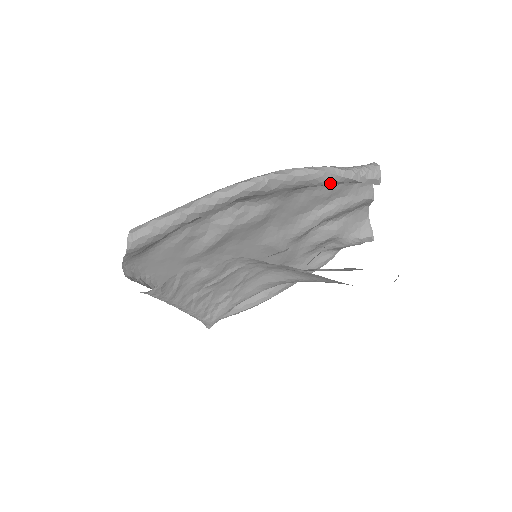
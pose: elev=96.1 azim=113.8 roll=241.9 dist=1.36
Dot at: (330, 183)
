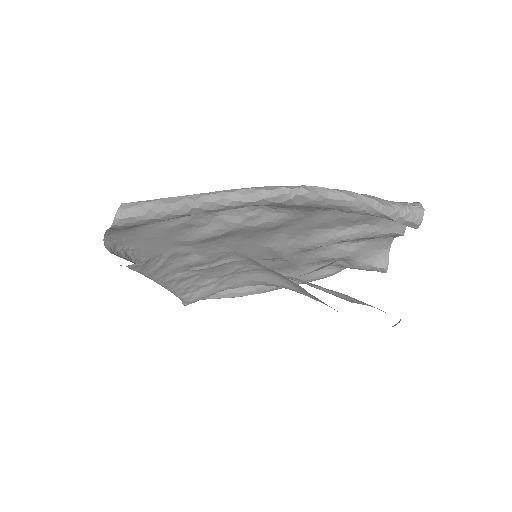
Dot at: (363, 214)
